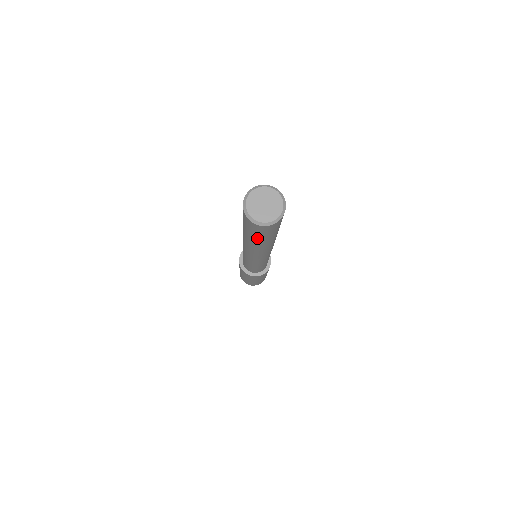
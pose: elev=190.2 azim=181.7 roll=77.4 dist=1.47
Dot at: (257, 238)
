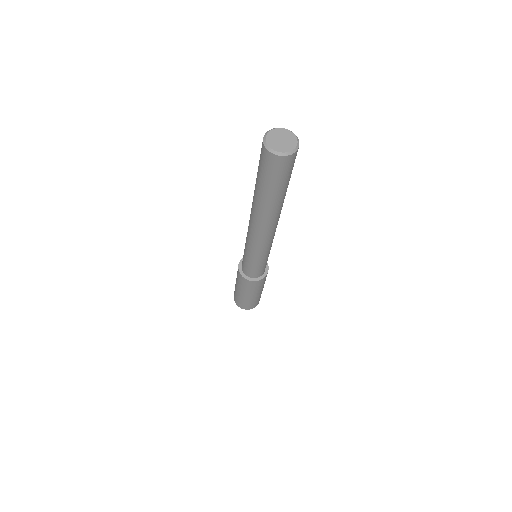
Dot at: (270, 186)
